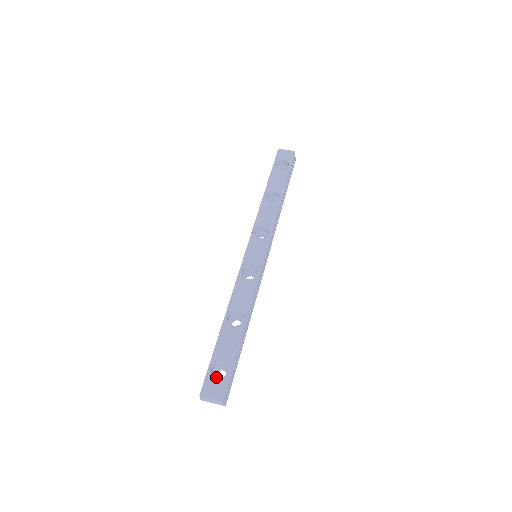
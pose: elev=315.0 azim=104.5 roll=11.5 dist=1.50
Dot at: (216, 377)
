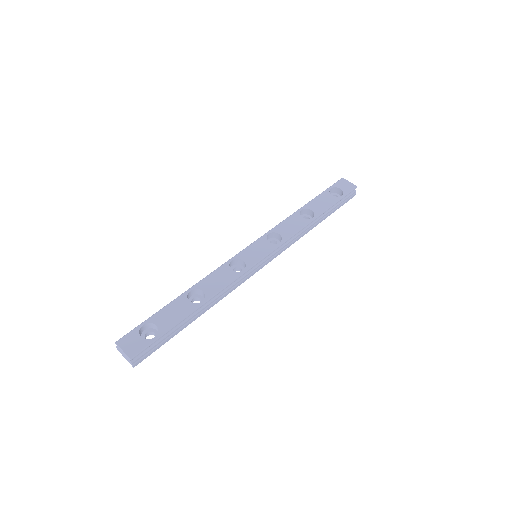
Dot at: (143, 337)
